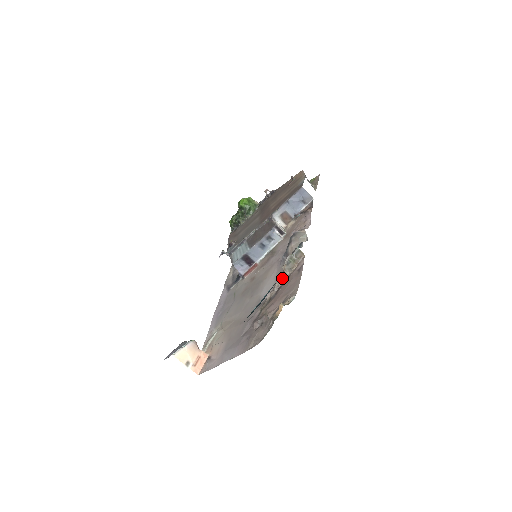
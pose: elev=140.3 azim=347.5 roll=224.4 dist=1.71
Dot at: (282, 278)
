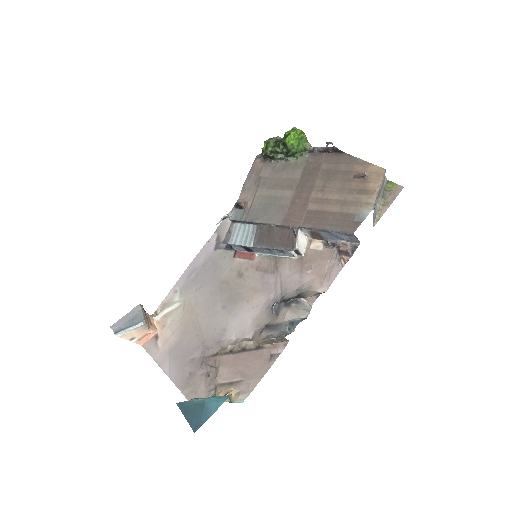
Dot at: (253, 343)
